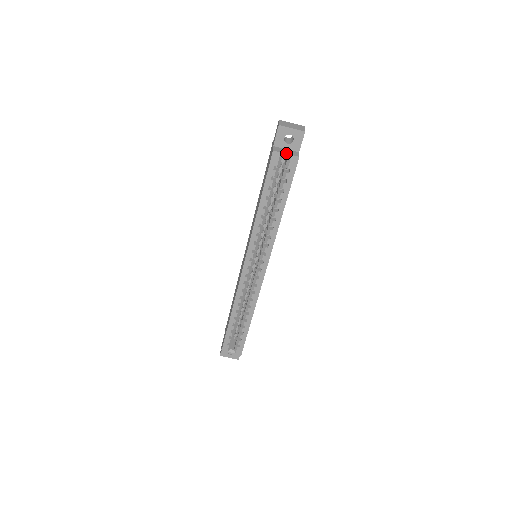
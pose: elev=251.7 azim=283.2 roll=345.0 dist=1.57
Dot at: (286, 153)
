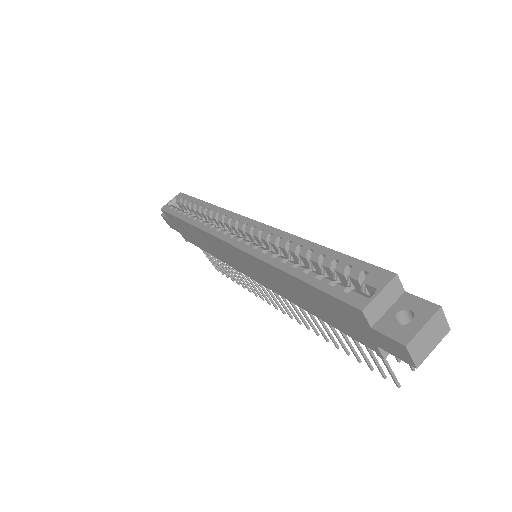
Dot at: (171, 201)
